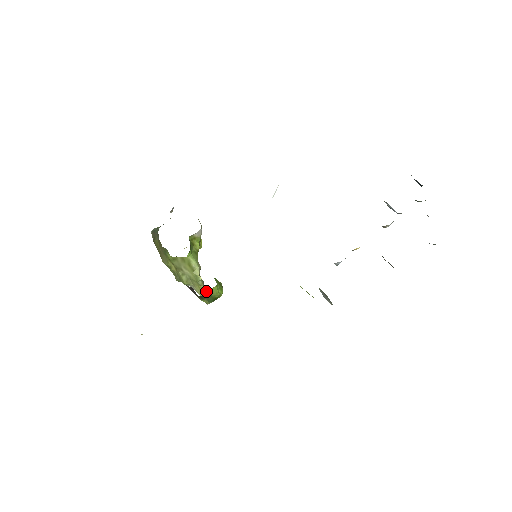
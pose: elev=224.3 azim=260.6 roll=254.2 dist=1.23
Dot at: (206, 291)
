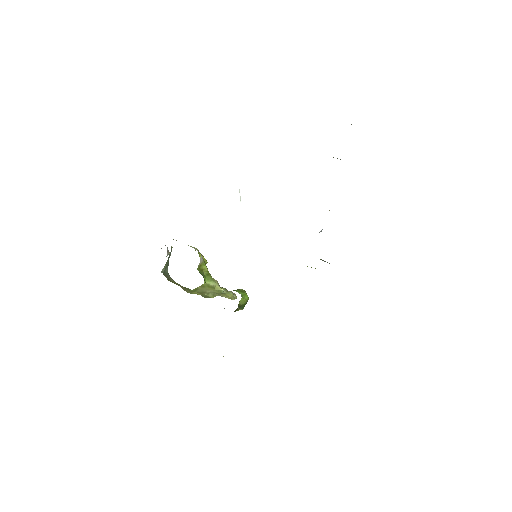
Dot at: (232, 294)
